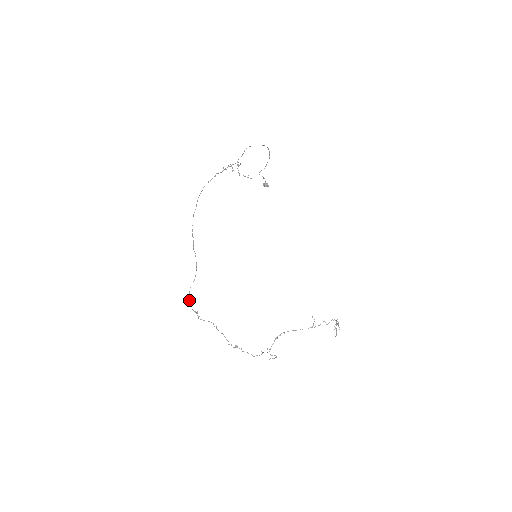
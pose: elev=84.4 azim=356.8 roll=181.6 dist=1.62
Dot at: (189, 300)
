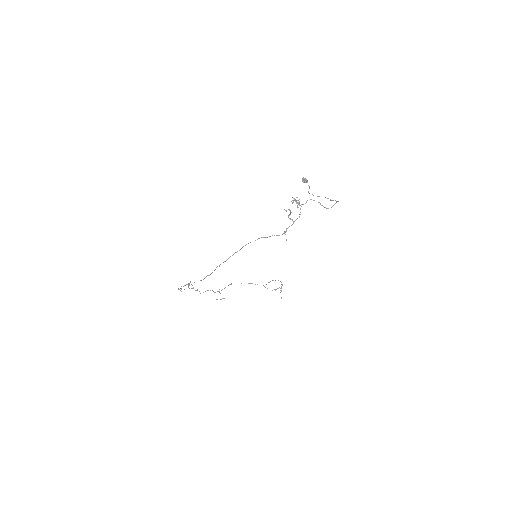
Dot at: (181, 288)
